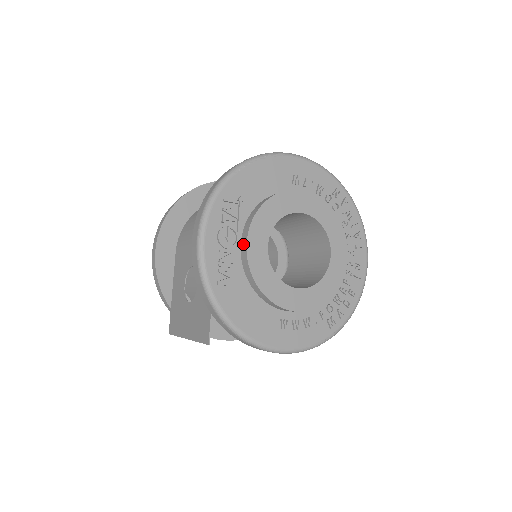
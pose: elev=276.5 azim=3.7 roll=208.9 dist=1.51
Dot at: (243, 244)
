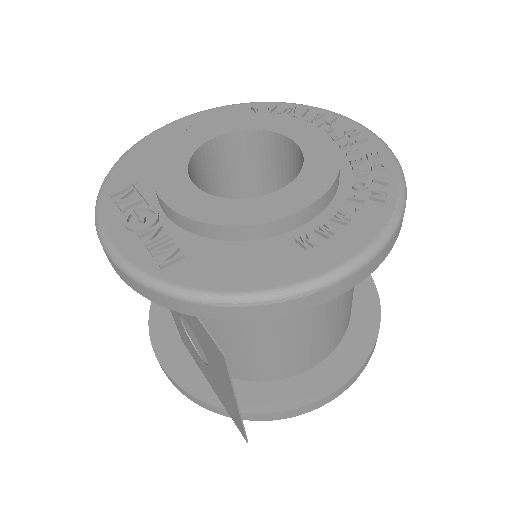
Dot at: (163, 209)
